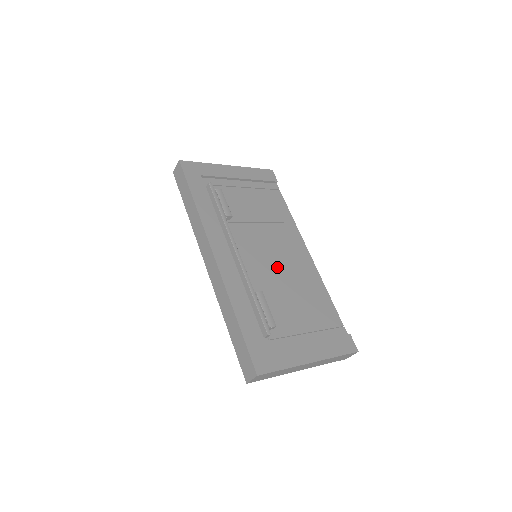
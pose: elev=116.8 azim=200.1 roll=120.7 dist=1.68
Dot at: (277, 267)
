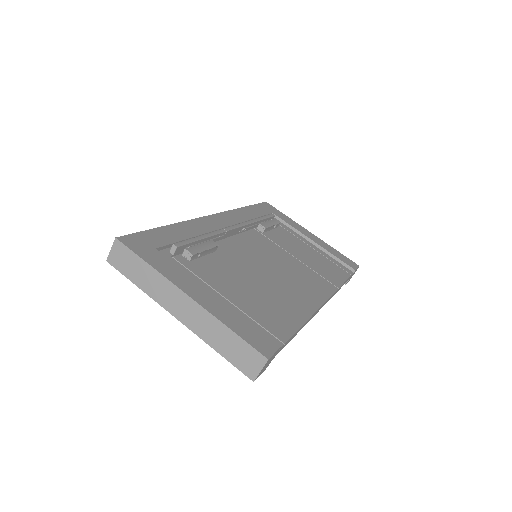
Dot at: (266, 268)
